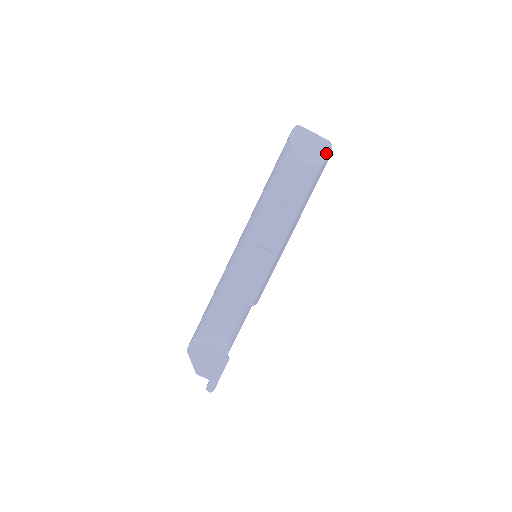
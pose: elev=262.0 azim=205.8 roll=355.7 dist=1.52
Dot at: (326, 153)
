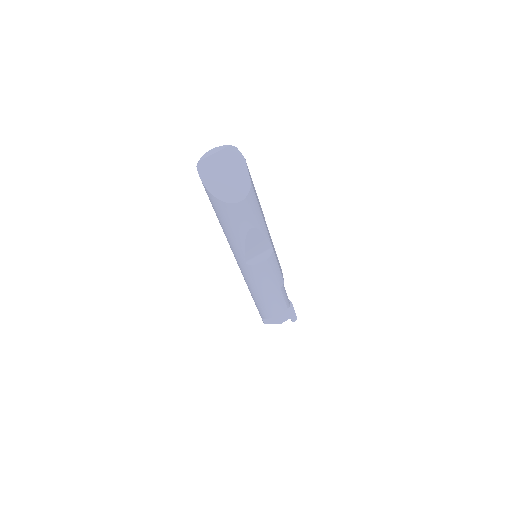
Dot at: (241, 165)
